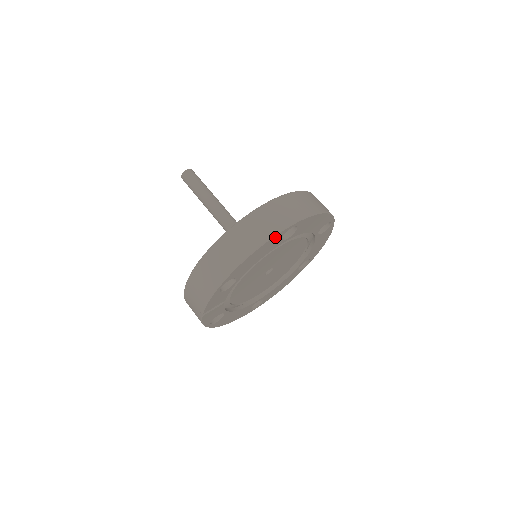
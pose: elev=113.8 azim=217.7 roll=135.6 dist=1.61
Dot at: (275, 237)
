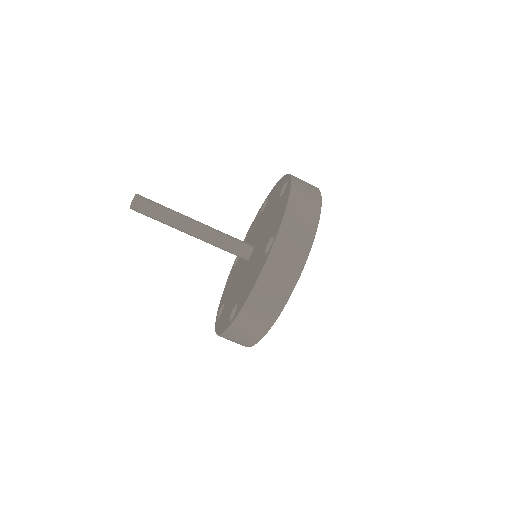
Dot at: (296, 280)
